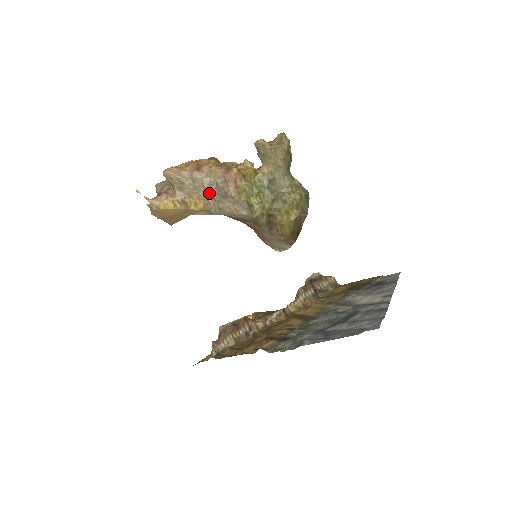
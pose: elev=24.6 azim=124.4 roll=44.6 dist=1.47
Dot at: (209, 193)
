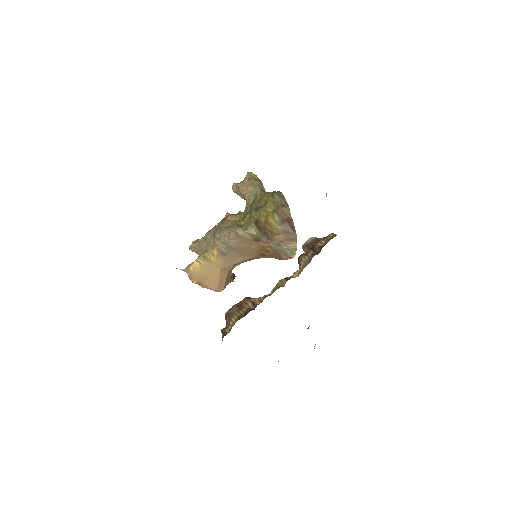
Dot at: (214, 238)
